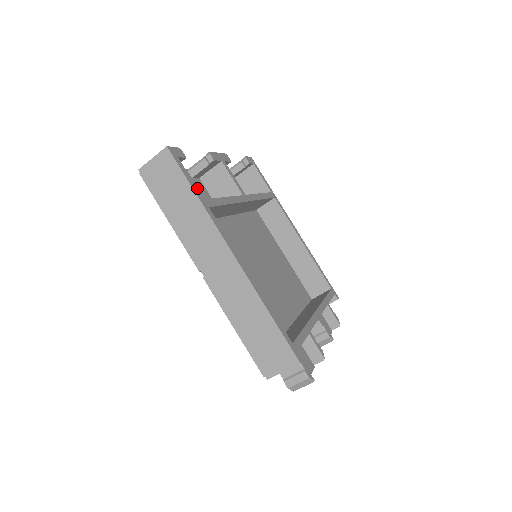
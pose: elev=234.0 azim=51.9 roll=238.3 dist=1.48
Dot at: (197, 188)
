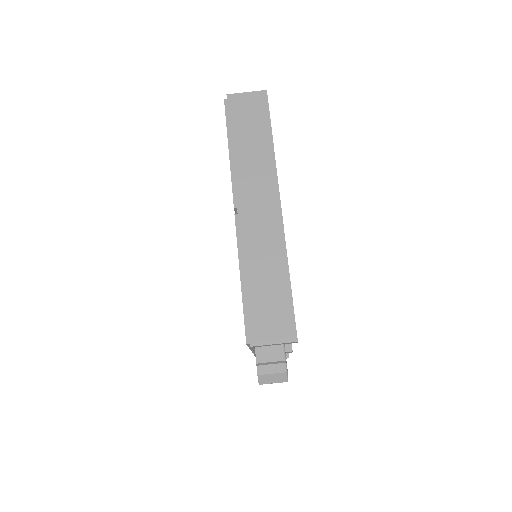
Dot at: occluded
